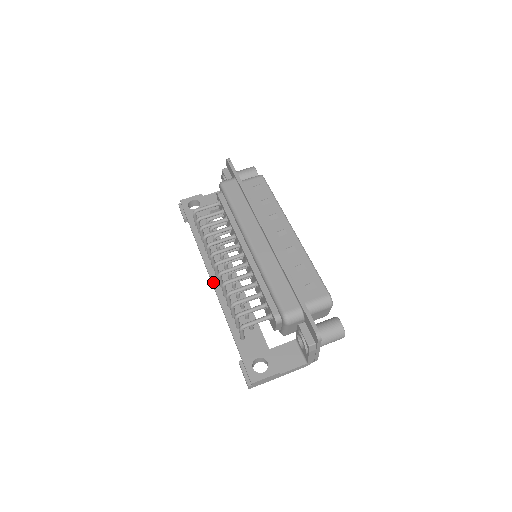
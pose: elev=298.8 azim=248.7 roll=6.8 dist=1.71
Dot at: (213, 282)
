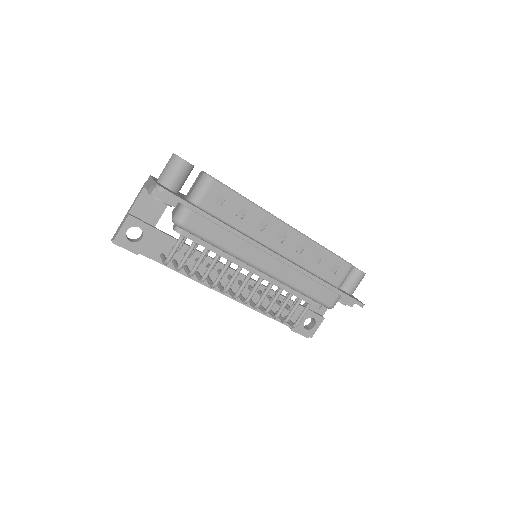
Dot at: (229, 296)
